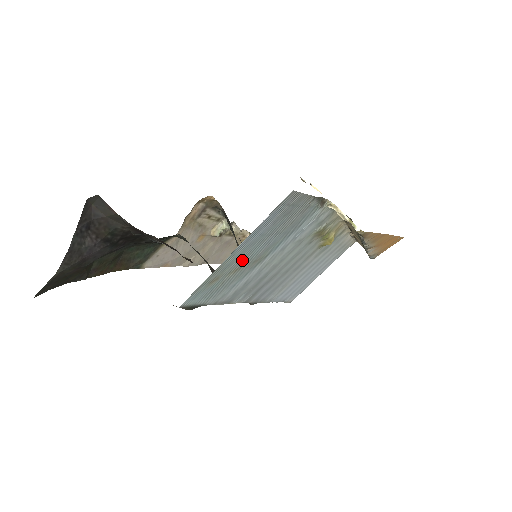
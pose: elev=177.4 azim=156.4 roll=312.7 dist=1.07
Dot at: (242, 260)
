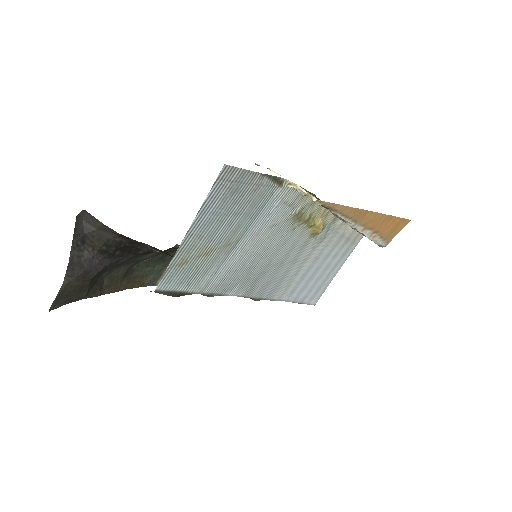
Dot at: (207, 242)
